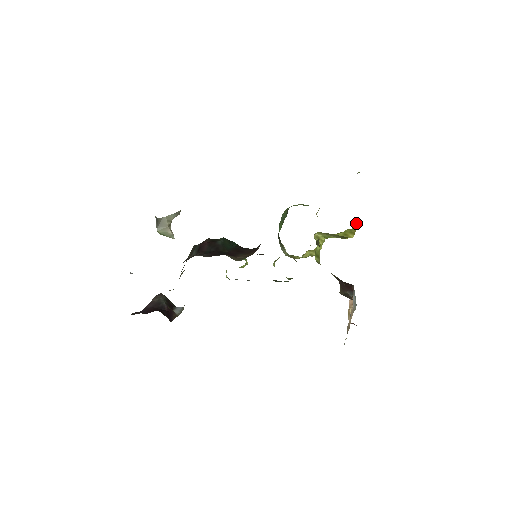
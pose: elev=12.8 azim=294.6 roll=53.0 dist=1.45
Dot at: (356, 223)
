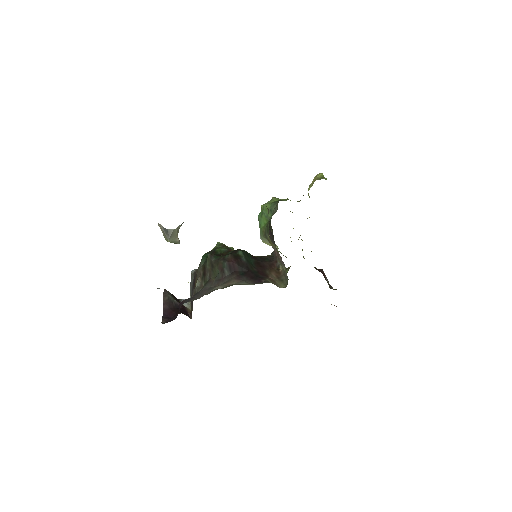
Dot at: occluded
